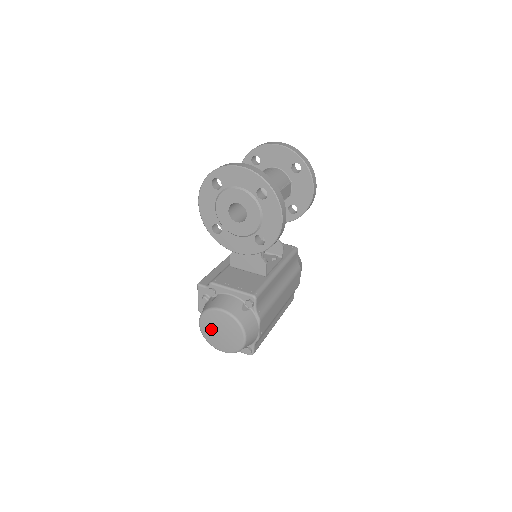
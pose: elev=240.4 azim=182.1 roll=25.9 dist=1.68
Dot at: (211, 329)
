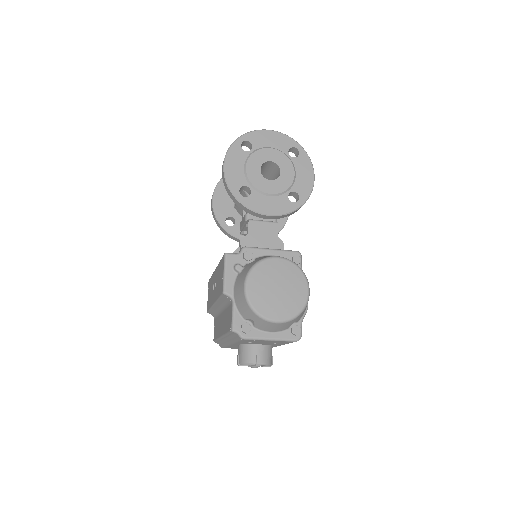
Dot at: (264, 288)
